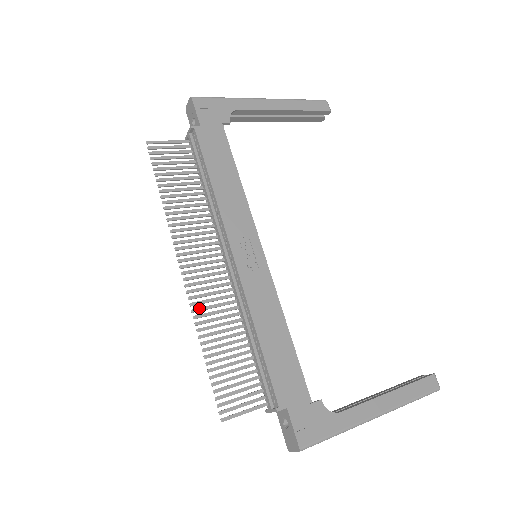
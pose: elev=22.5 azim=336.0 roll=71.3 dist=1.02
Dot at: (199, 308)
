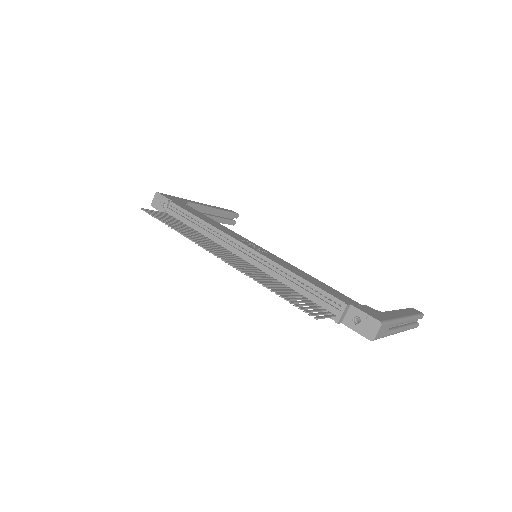
Dot at: (244, 271)
